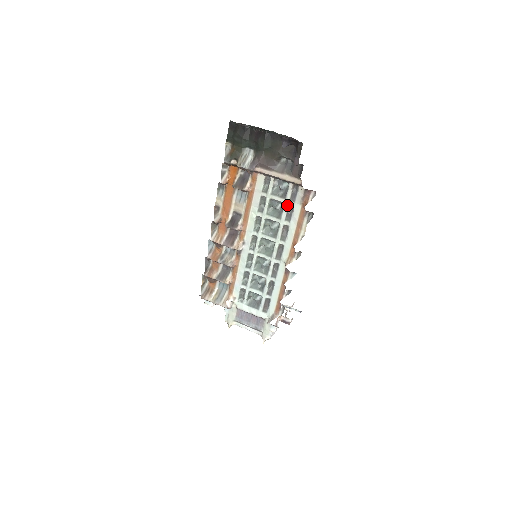
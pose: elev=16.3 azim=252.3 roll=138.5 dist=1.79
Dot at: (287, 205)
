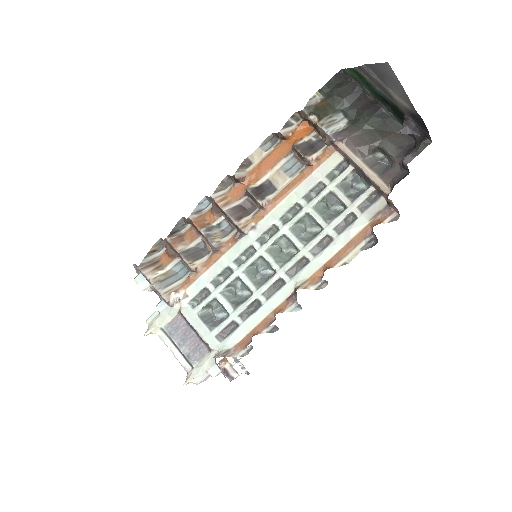
Dot at: (350, 211)
